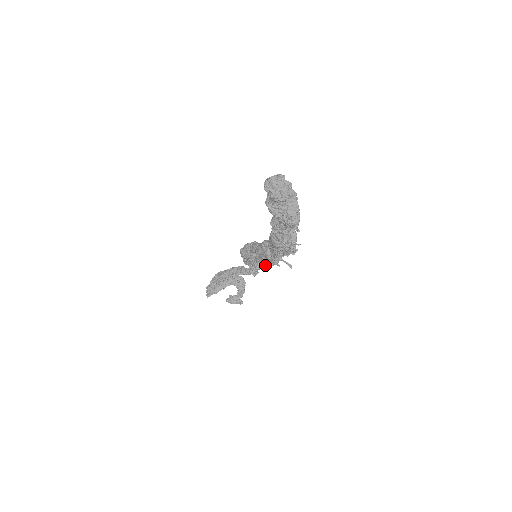
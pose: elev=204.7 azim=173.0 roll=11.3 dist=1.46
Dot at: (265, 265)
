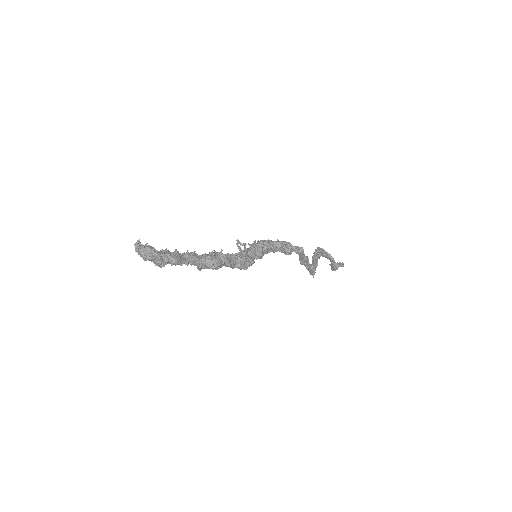
Dot at: occluded
